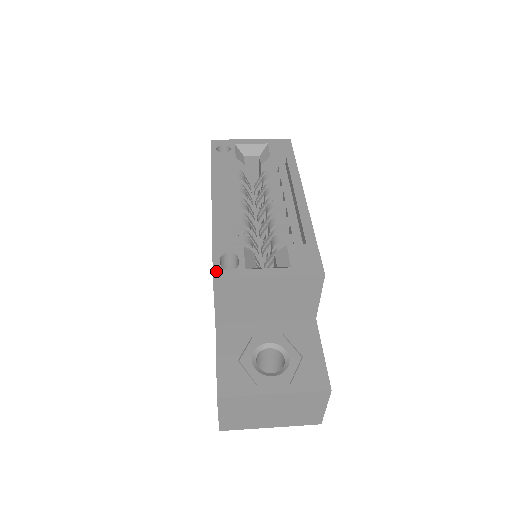
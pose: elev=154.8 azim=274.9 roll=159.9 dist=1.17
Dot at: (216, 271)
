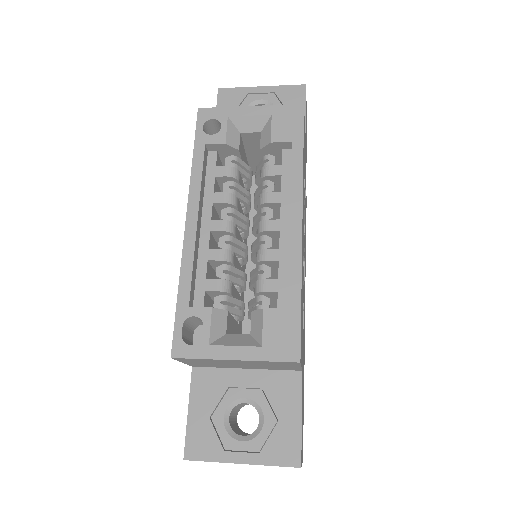
Dot at: (175, 345)
